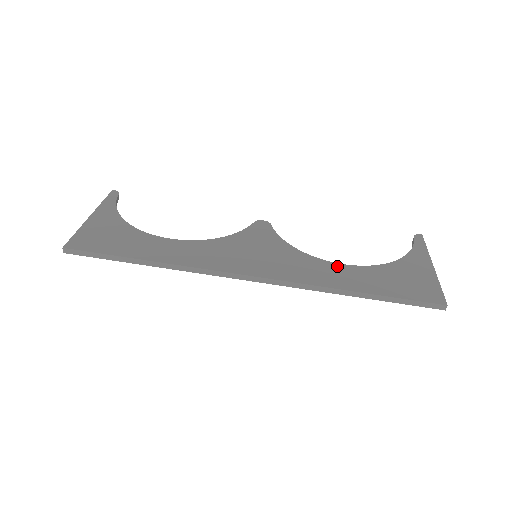
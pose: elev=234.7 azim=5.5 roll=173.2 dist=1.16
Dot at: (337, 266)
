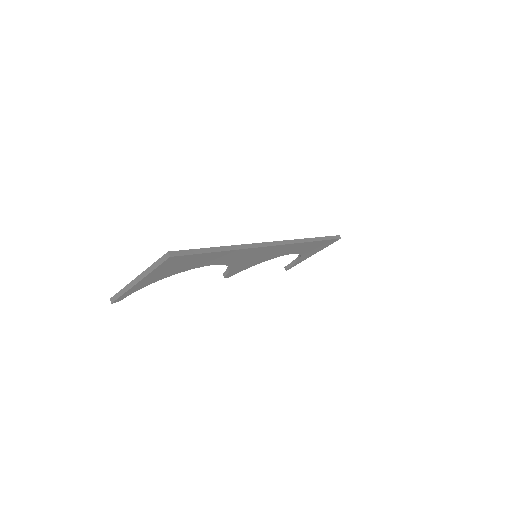
Dot at: occluded
